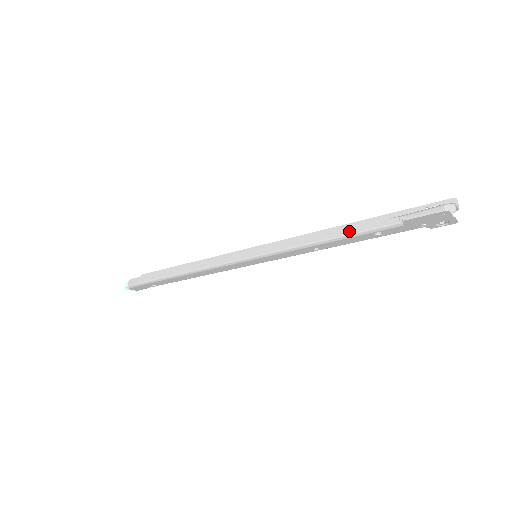
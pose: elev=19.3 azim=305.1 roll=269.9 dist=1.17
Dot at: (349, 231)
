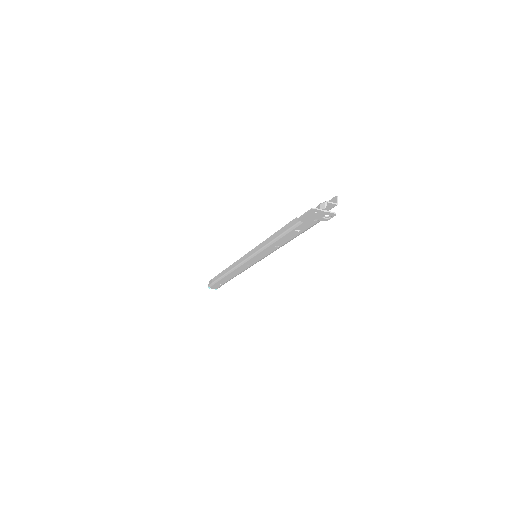
Dot at: (282, 231)
